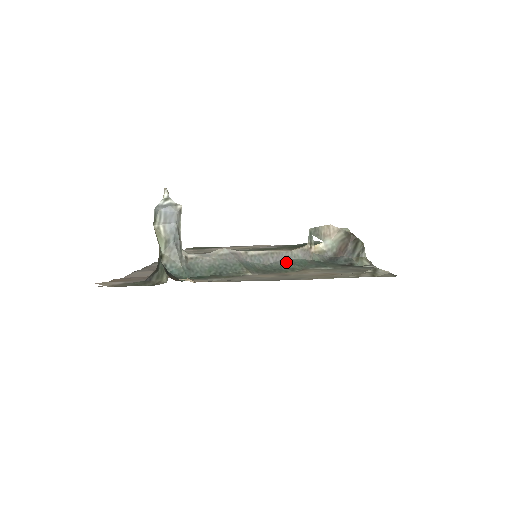
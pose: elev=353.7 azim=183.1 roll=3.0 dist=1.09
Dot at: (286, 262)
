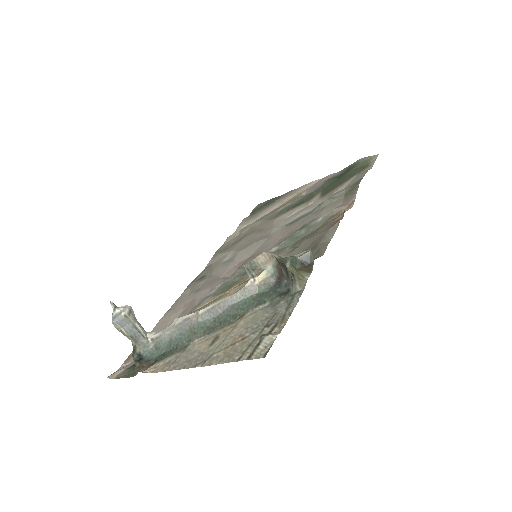
Dot at: (231, 309)
